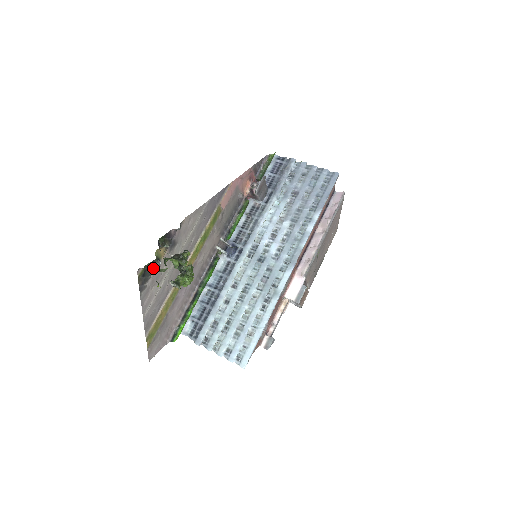
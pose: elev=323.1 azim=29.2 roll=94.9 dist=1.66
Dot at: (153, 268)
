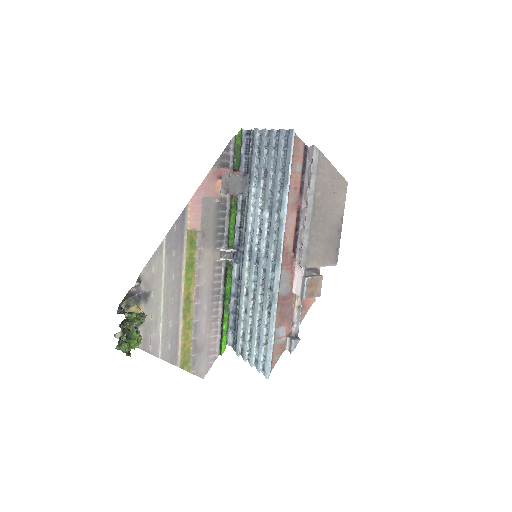
Dot at: occluded
